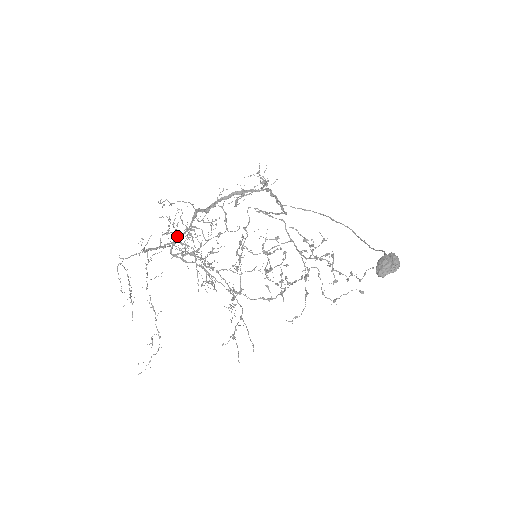
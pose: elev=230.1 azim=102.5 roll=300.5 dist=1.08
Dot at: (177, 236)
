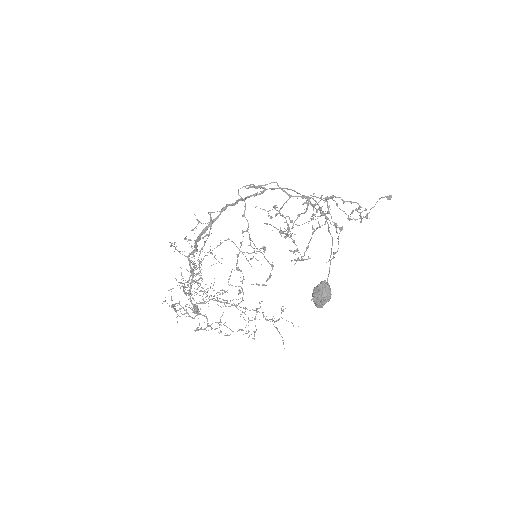
Dot at: occluded
